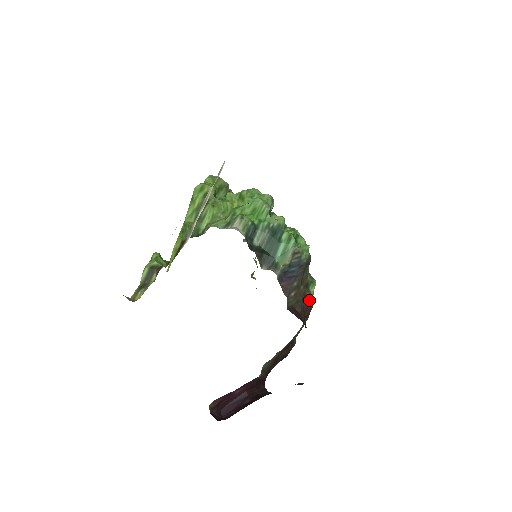
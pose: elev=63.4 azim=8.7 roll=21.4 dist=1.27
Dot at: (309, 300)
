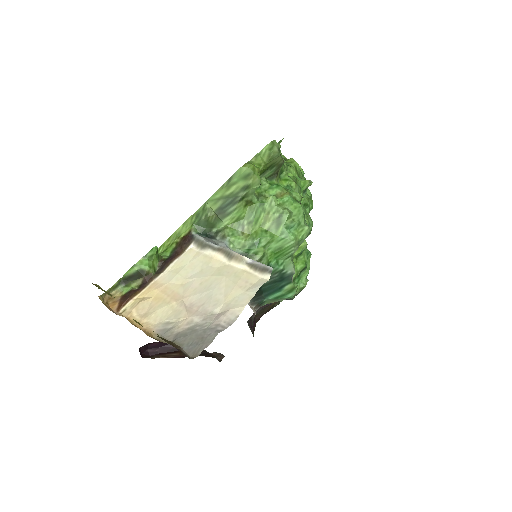
Dot at: occluded
